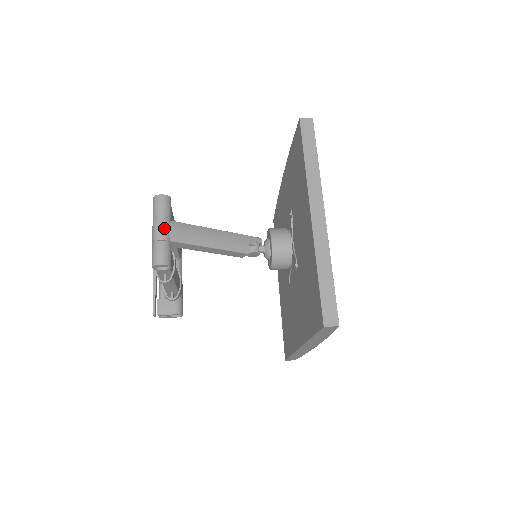
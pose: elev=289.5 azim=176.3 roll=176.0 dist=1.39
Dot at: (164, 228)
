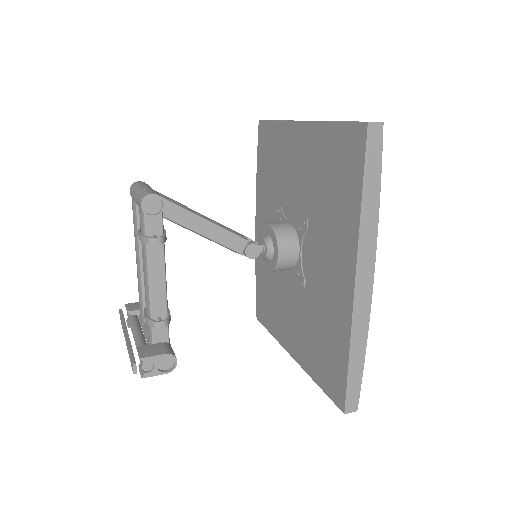
Dot at: (149, 187)
